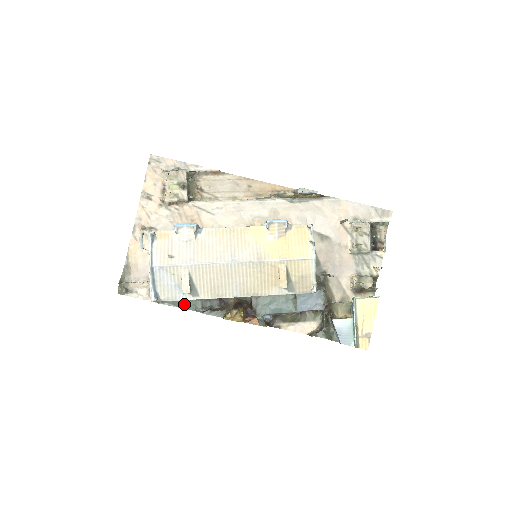
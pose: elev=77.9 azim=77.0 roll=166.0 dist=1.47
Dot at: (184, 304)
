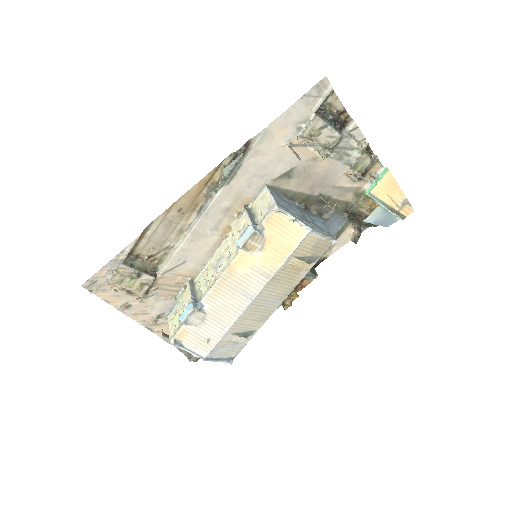
Dot at: occluded
